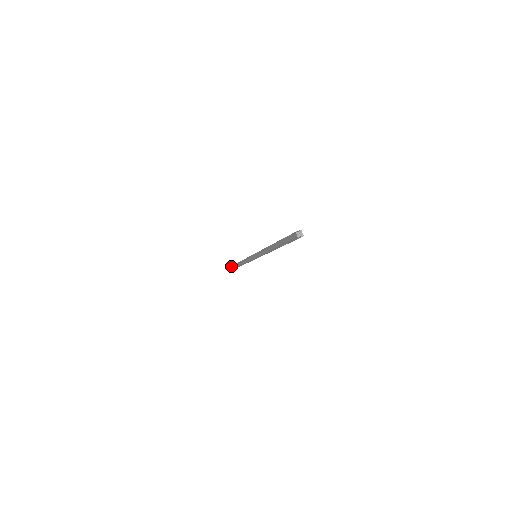
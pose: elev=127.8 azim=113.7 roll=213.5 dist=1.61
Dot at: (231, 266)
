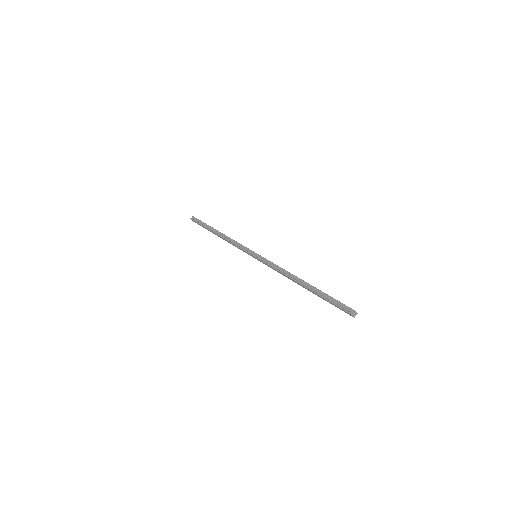
Dot at: occluded
